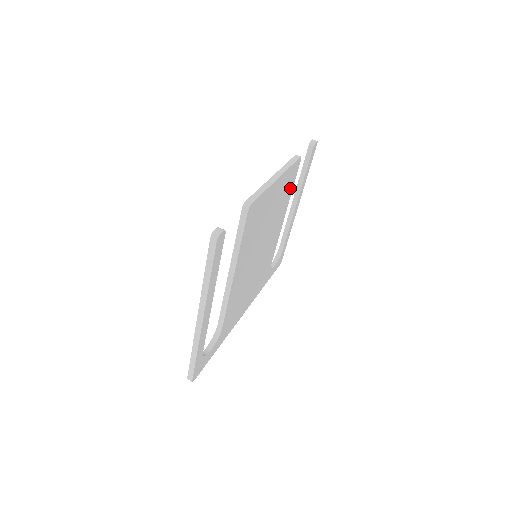
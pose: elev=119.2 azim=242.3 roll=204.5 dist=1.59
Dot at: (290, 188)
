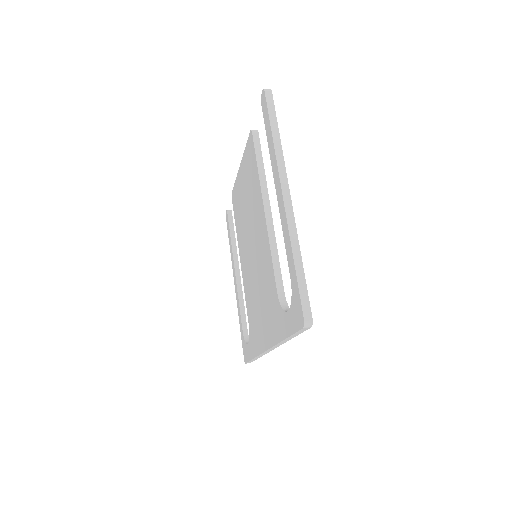
Dot at: occluded
